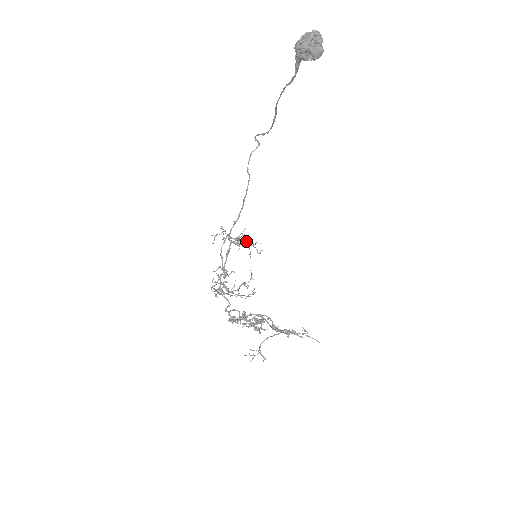
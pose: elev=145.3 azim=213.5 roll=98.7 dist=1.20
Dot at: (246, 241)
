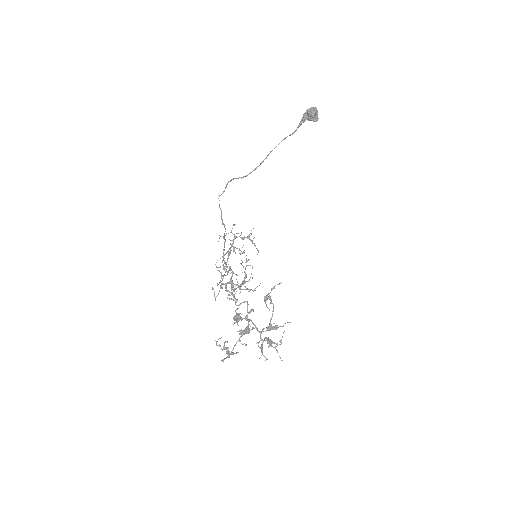
Dot at: (252, 240)
